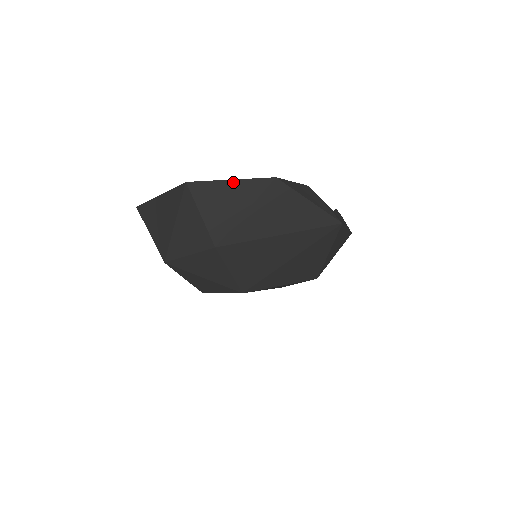
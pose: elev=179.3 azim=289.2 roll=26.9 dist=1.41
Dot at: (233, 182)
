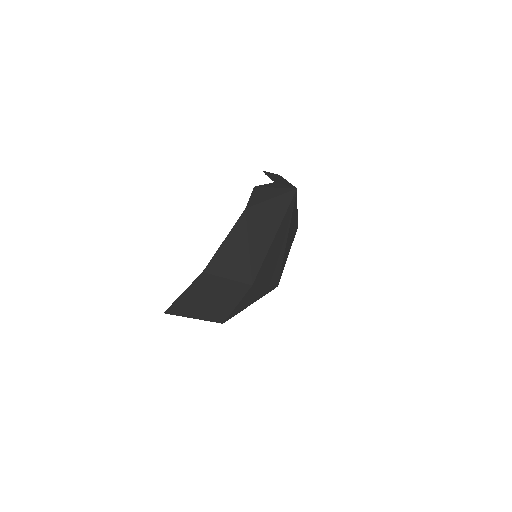
Dot at: (226, 240)
